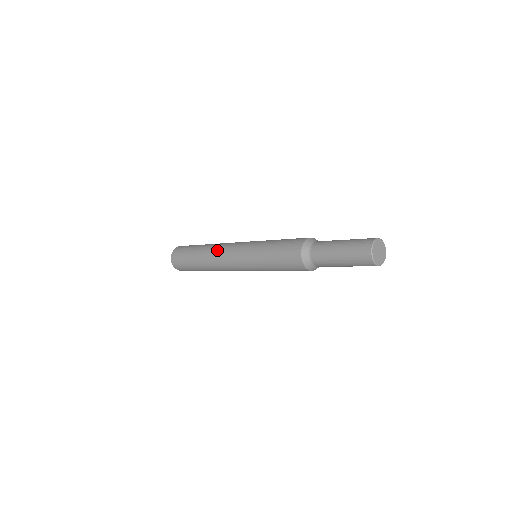
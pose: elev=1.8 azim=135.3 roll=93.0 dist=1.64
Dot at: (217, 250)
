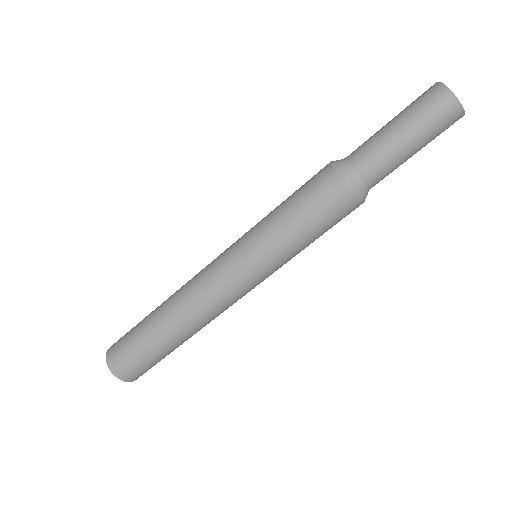
Dot at: occluded
